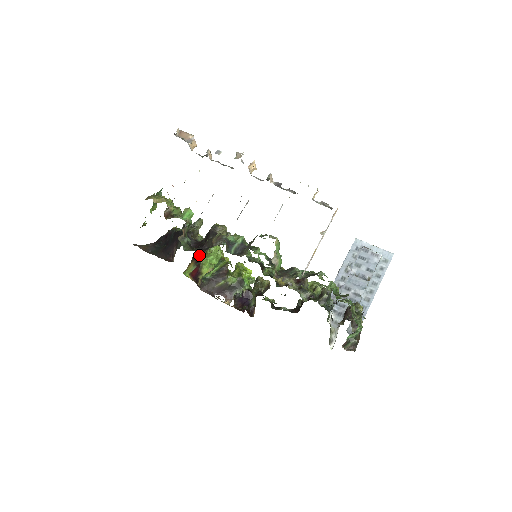
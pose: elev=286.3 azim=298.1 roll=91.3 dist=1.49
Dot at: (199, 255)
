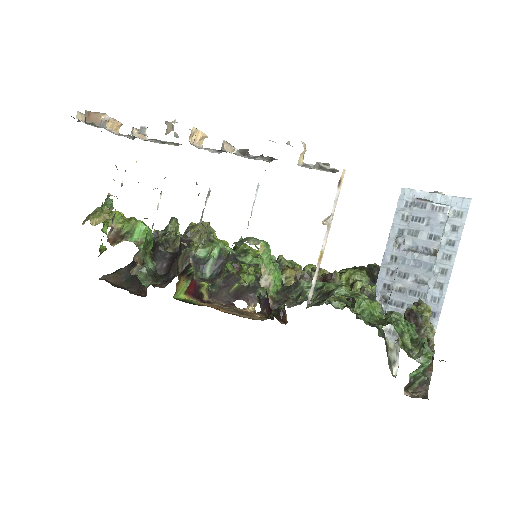
Dot at: (187, 267)
